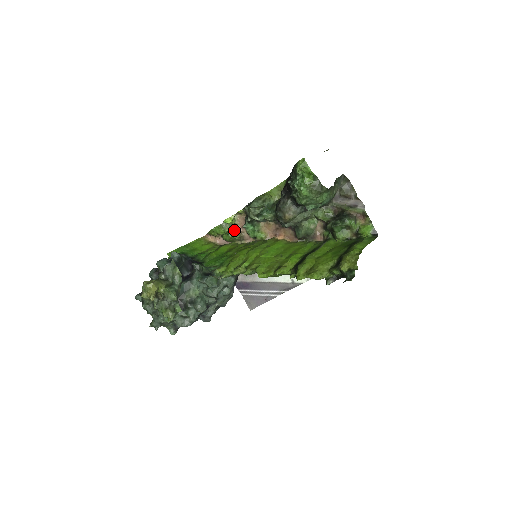
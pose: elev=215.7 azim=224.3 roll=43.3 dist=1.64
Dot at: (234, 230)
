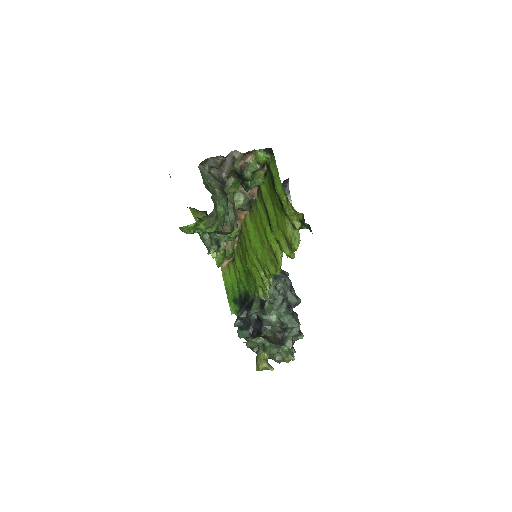
Dot at: (223, 248)
